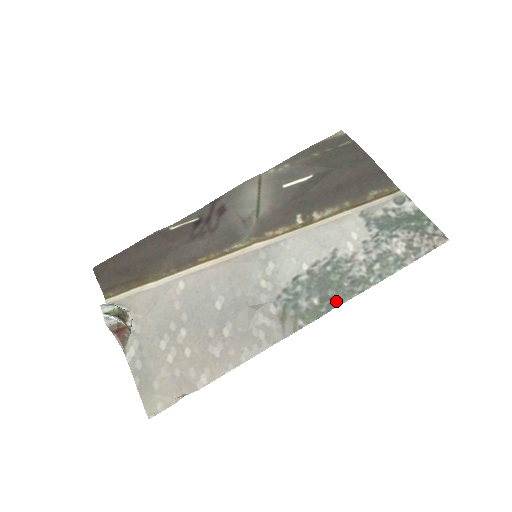
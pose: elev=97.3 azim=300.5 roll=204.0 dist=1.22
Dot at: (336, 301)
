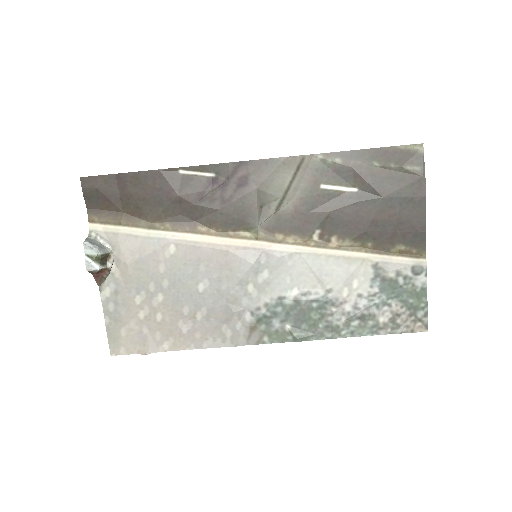
Dot at: (304, 337)
